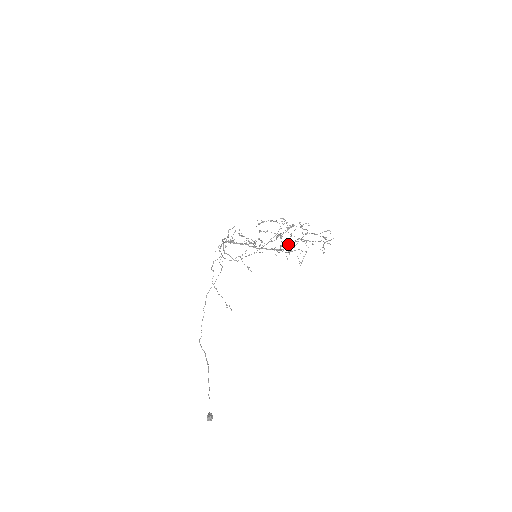
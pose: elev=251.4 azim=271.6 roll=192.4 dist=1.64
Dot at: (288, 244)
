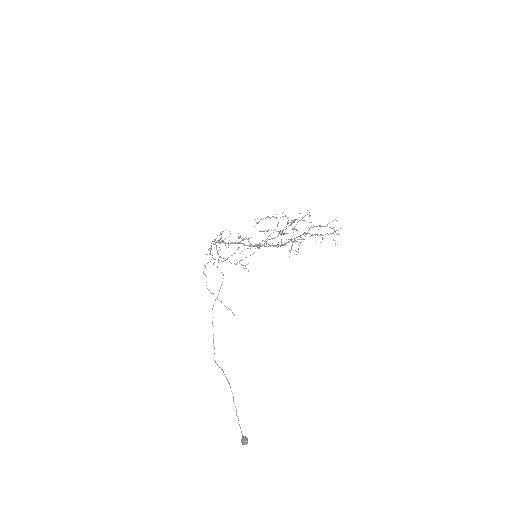
Dot at: occluded
